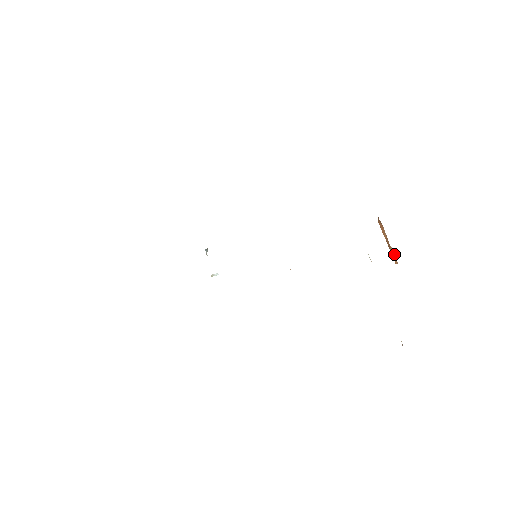
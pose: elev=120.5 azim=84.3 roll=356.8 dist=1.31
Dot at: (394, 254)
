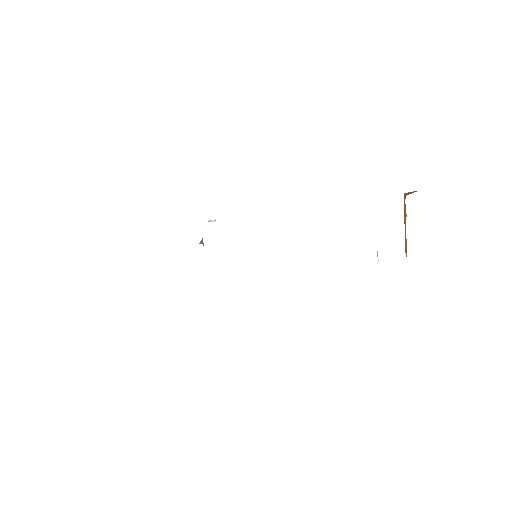
Dot at: occluded
